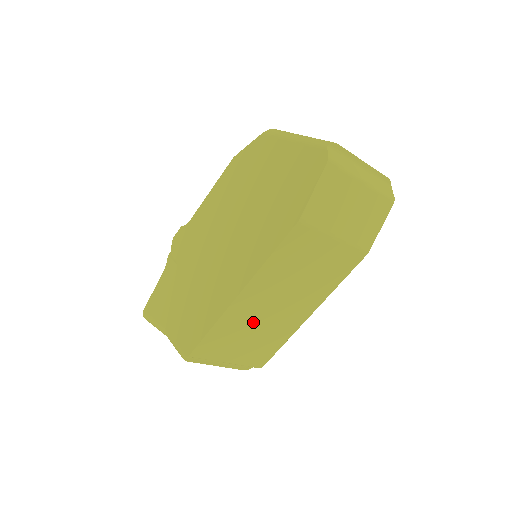
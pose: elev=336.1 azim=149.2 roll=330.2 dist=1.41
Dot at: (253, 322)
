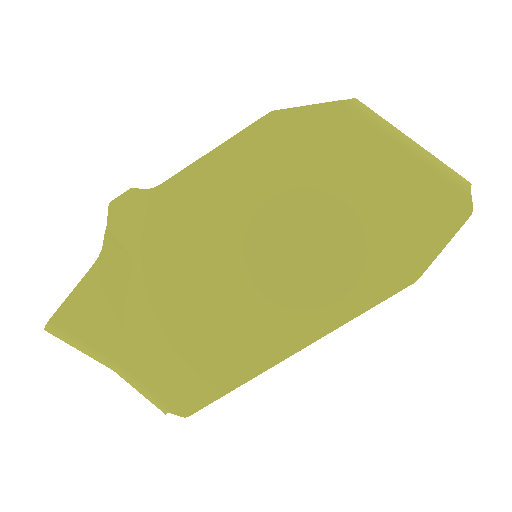
Dot at: occluded
